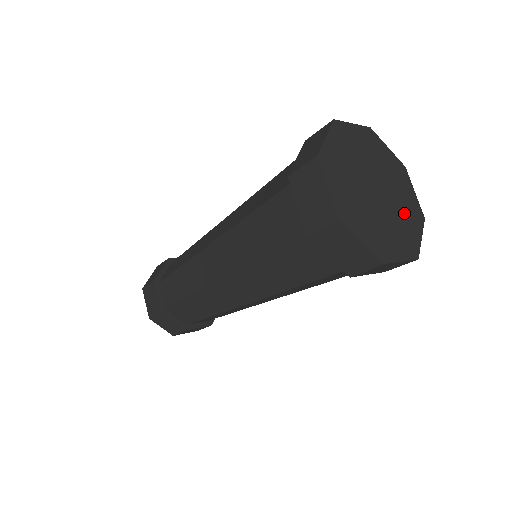
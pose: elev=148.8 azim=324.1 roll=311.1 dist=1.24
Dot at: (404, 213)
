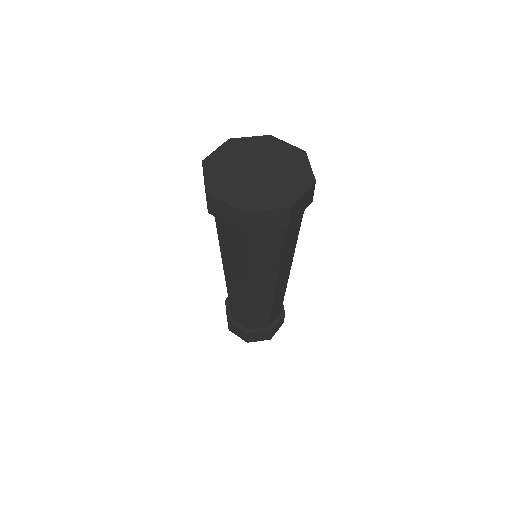
Dot at: (287, 180)
